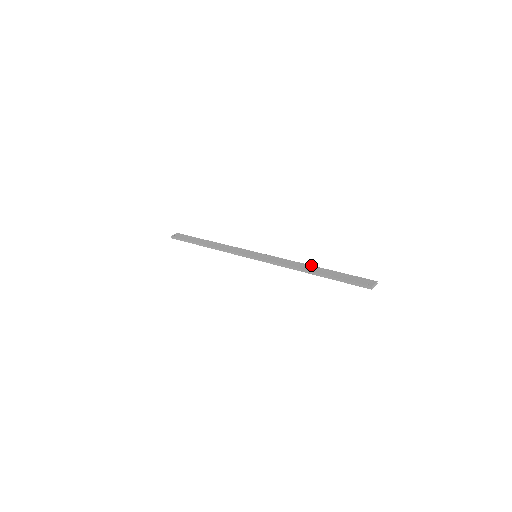
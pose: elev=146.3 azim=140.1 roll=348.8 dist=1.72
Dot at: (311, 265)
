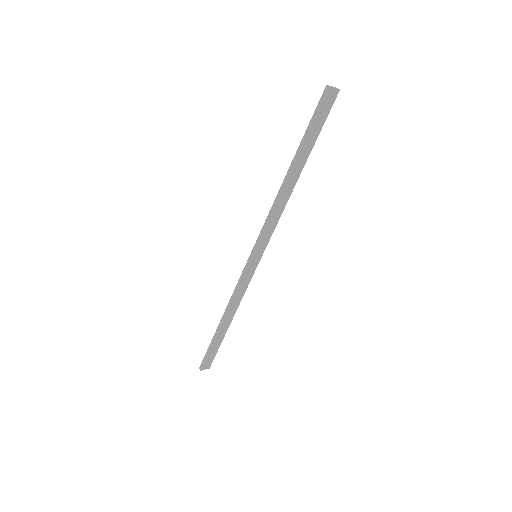
Dot at: (293, 181)
